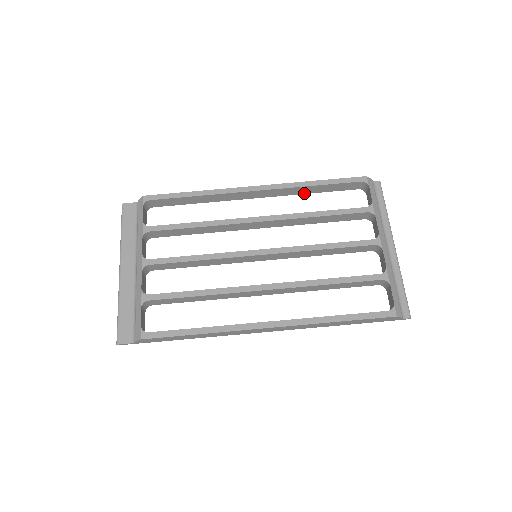
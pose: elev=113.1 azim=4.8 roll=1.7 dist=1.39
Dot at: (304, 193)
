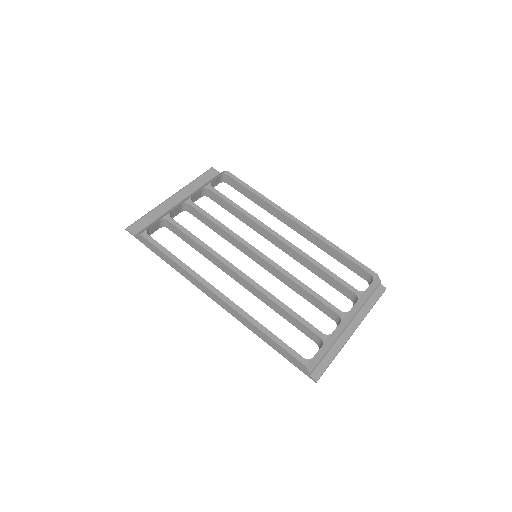
Dot at: (327, 252)
